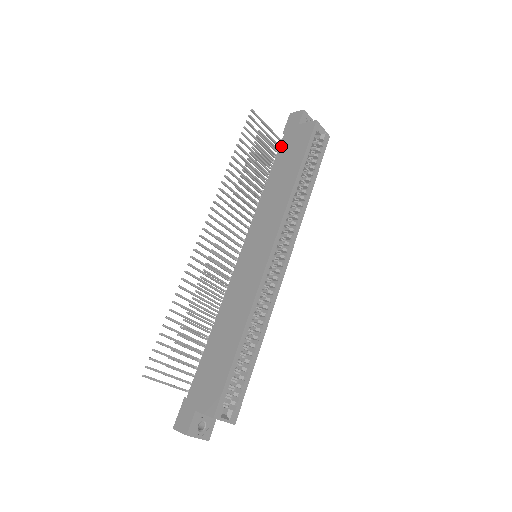
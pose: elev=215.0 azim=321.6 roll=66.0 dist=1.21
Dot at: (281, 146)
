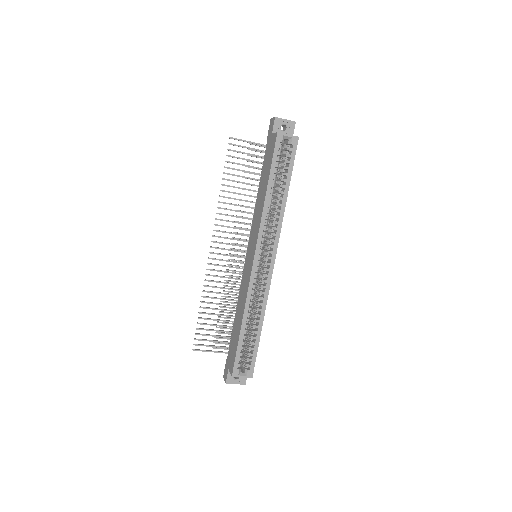
Dot at: (265, 155)
